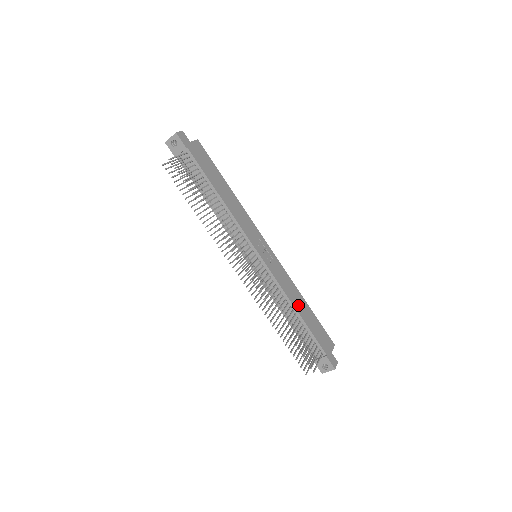
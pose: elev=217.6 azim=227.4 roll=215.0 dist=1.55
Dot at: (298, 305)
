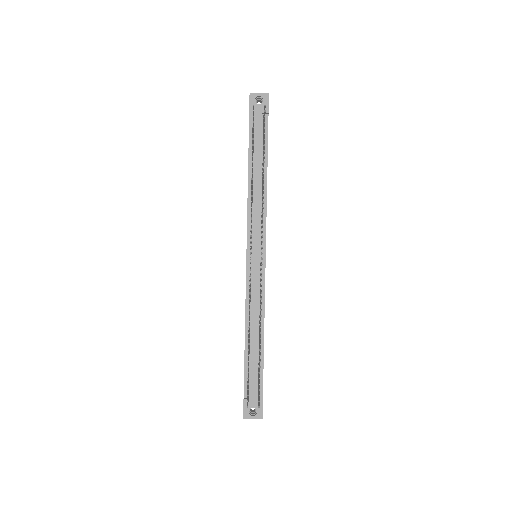
Dot at: occluded
